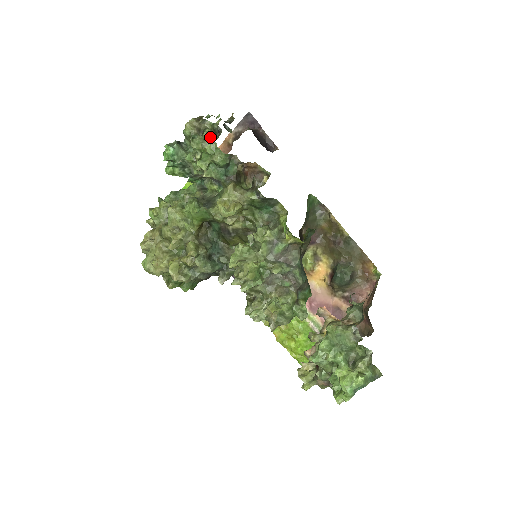
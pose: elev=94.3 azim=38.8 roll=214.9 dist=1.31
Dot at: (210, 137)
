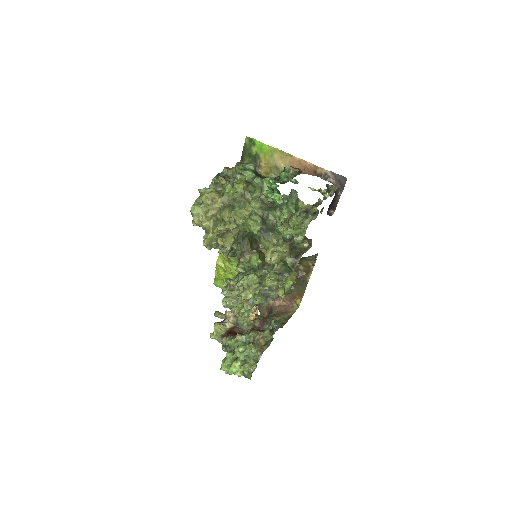
Dot at: occluded
